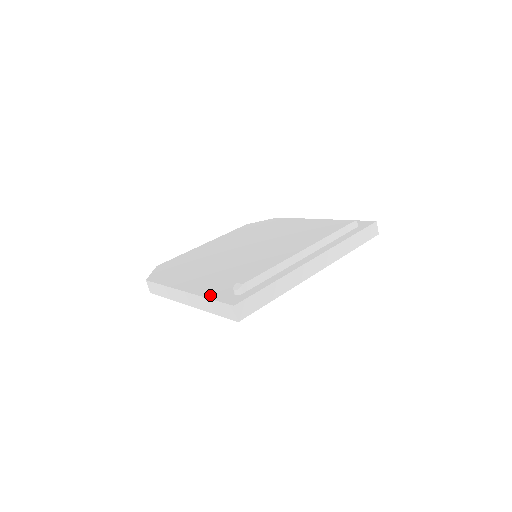
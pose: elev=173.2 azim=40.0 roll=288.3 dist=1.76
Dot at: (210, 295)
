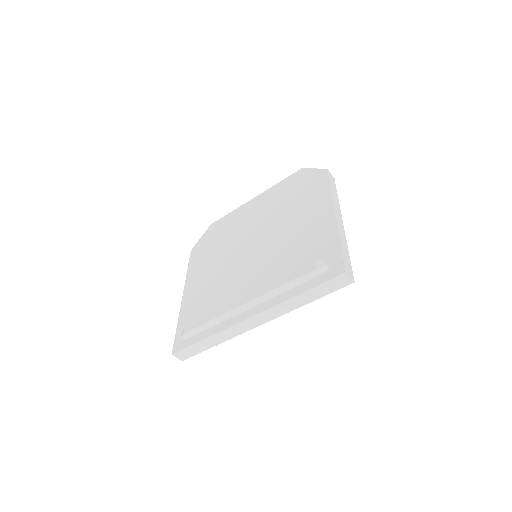
Dot at: (180, 321)
